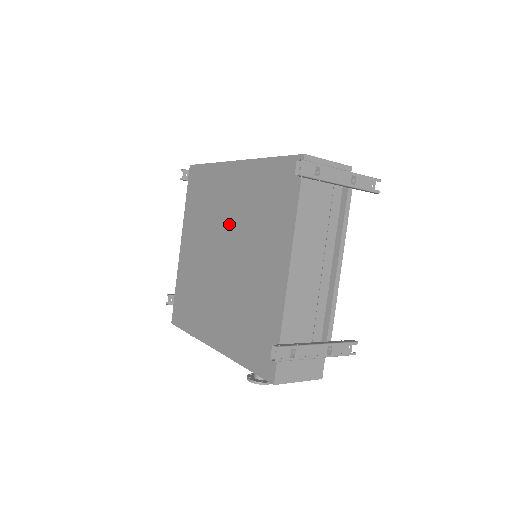
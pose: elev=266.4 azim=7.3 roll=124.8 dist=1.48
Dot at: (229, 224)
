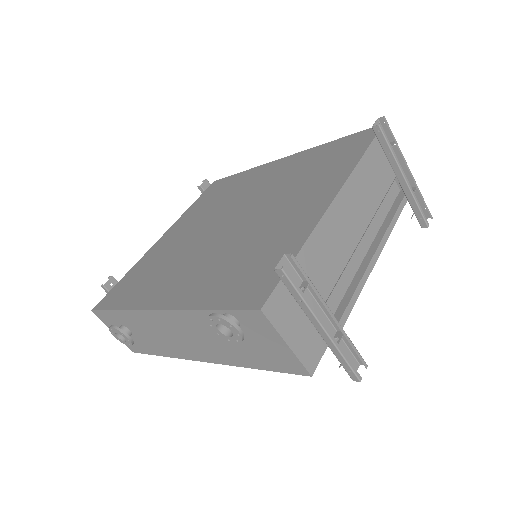
Dot at: (250, 198)
